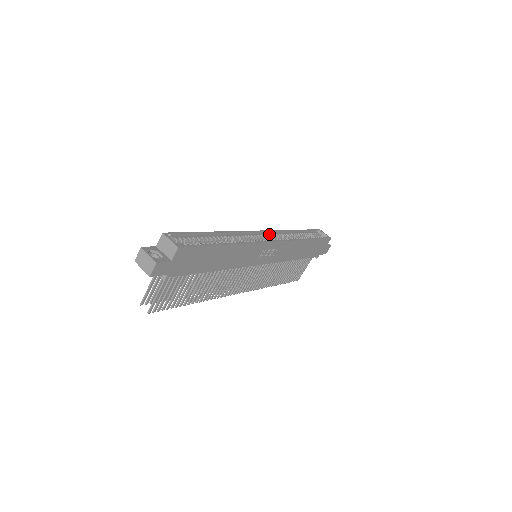
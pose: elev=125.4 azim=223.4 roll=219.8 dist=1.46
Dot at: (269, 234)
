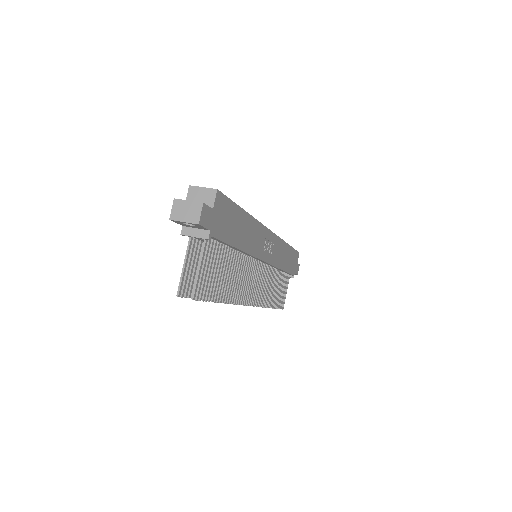
Dot at: occluded
